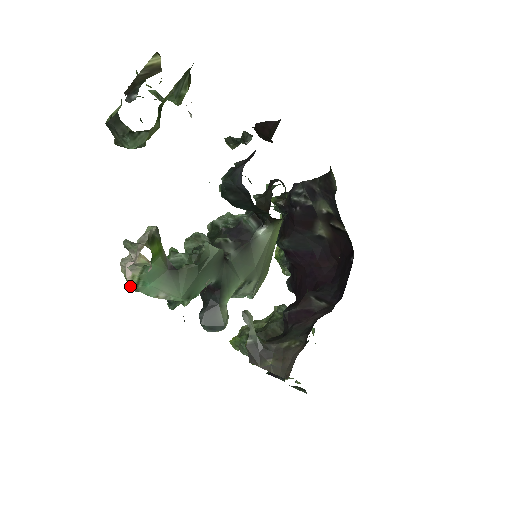
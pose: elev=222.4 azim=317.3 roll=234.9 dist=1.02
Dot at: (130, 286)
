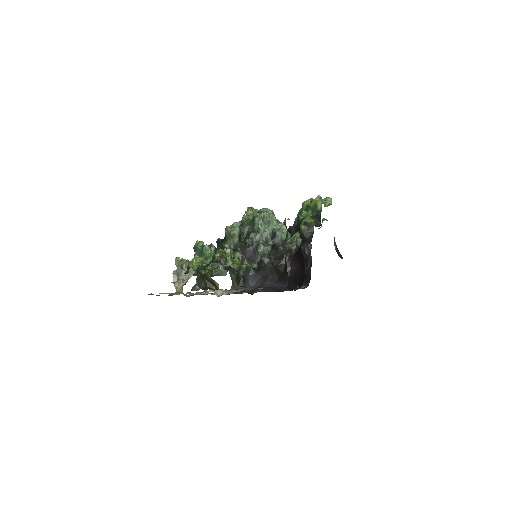
Dot at: occluded
